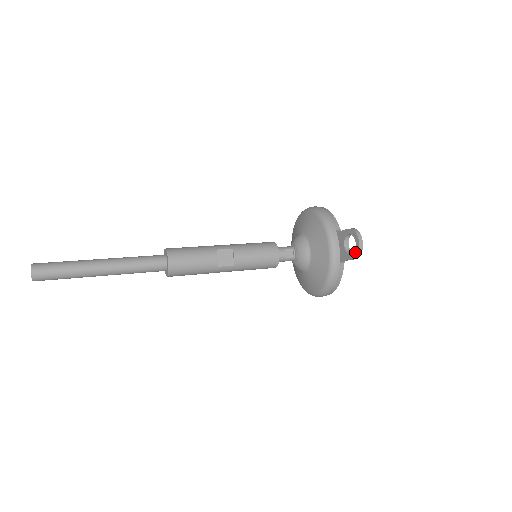
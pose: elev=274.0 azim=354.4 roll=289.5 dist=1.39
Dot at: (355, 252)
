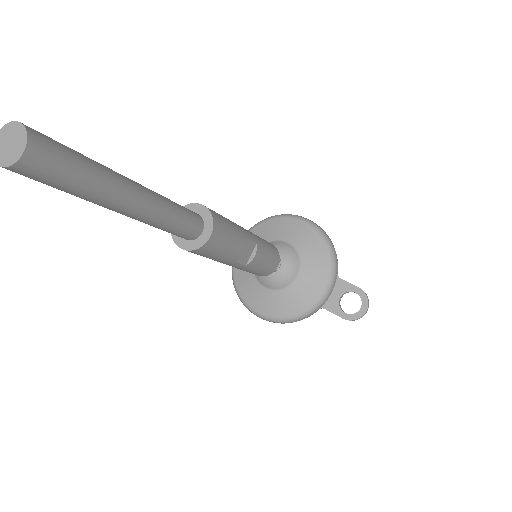
Dot at: (354, 316)
